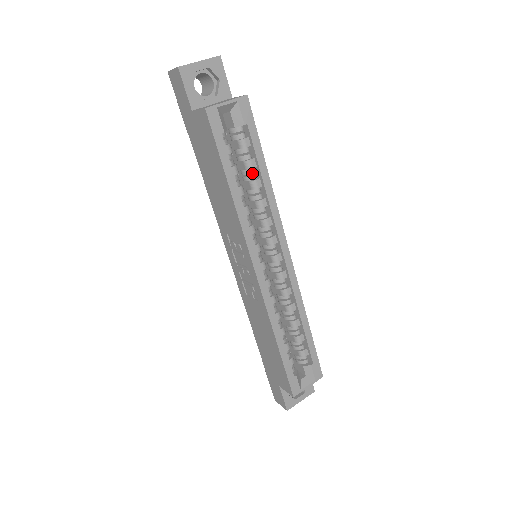
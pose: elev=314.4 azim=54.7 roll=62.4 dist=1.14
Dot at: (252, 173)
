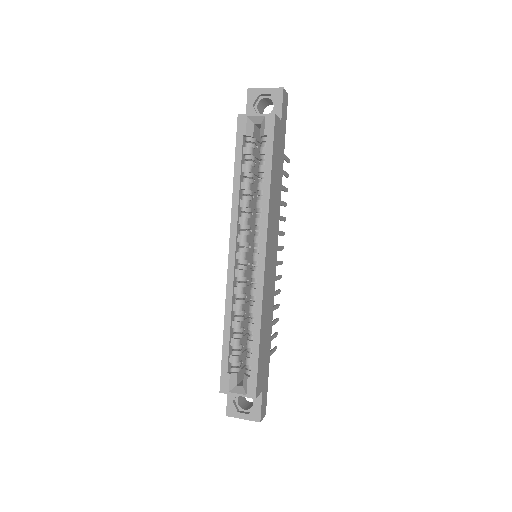
Dot at: occluded
